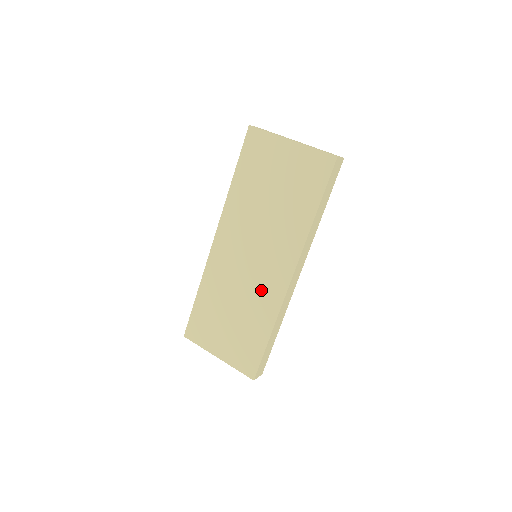
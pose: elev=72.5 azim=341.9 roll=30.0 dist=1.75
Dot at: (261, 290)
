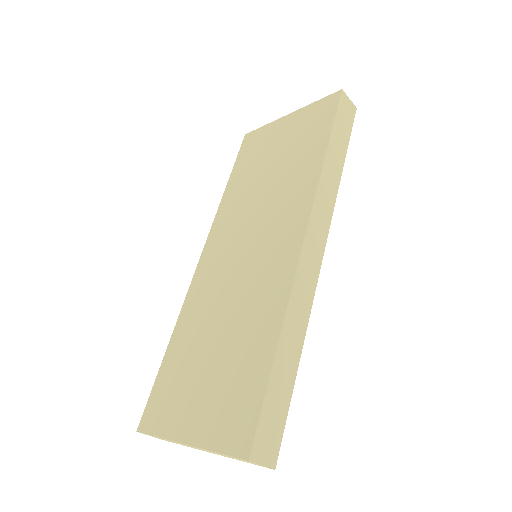
Dot at: (260, 282)
